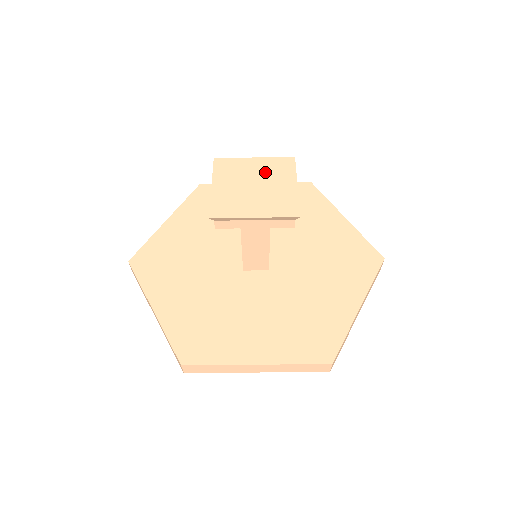
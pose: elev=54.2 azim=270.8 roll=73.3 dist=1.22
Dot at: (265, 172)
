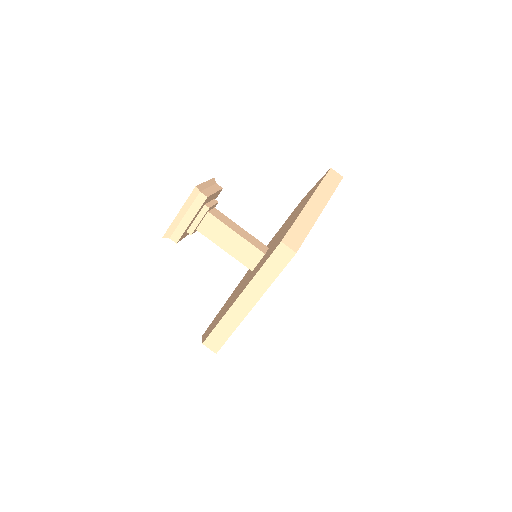
Dot at: occluded
